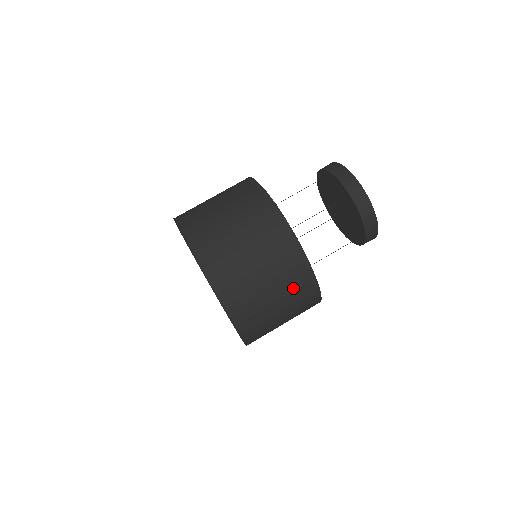
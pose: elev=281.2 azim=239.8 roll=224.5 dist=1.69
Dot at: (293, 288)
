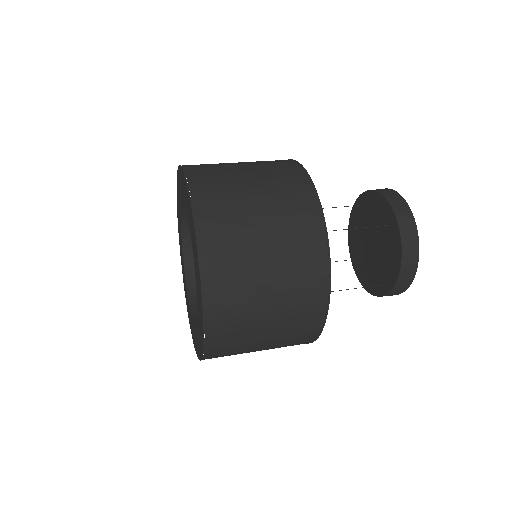
Dot at: (267, 163)
